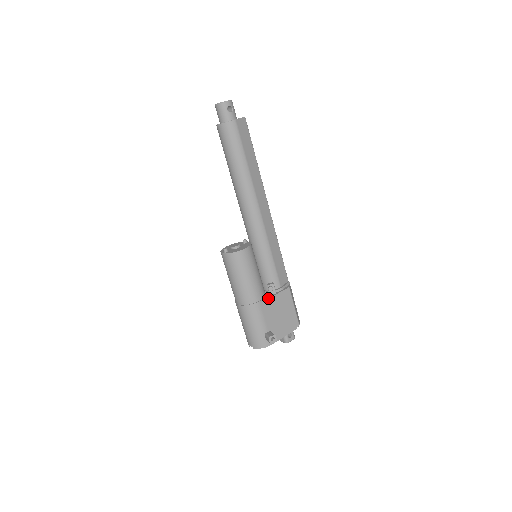
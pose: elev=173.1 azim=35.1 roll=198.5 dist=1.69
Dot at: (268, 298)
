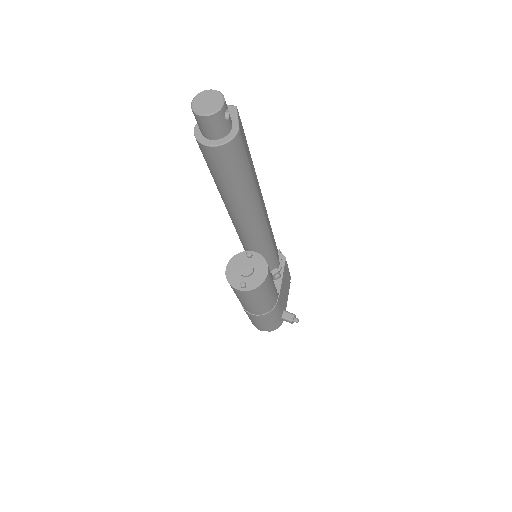
Dot at: (280, 288)
